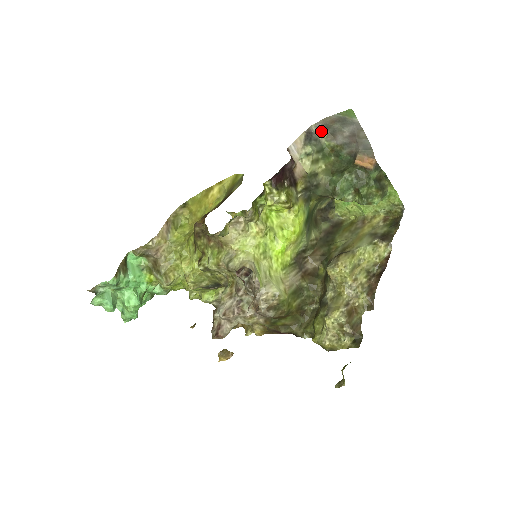
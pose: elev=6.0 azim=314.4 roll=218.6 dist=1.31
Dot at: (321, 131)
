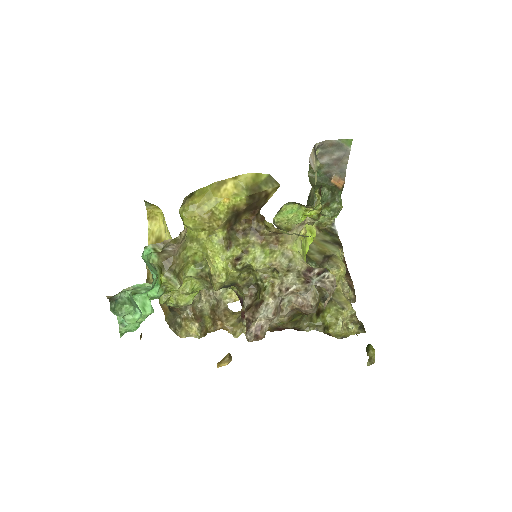
Dot at: (317, 149)
